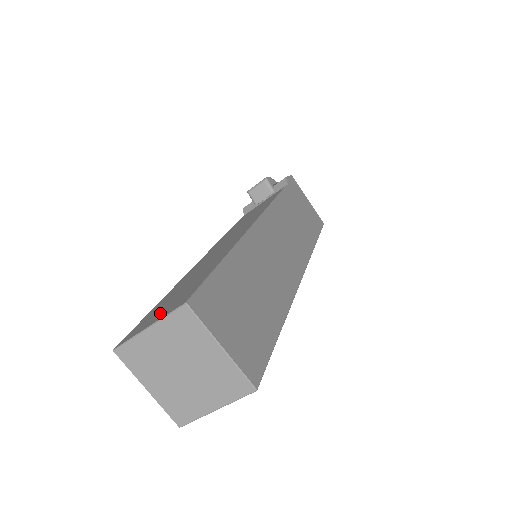
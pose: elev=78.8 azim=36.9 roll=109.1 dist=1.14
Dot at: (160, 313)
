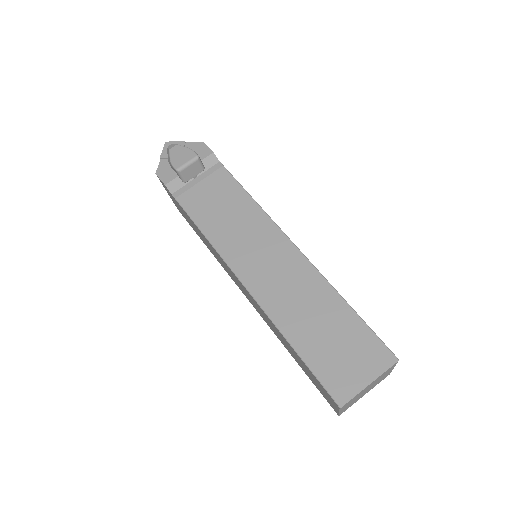
Dot at: (358, 368)
